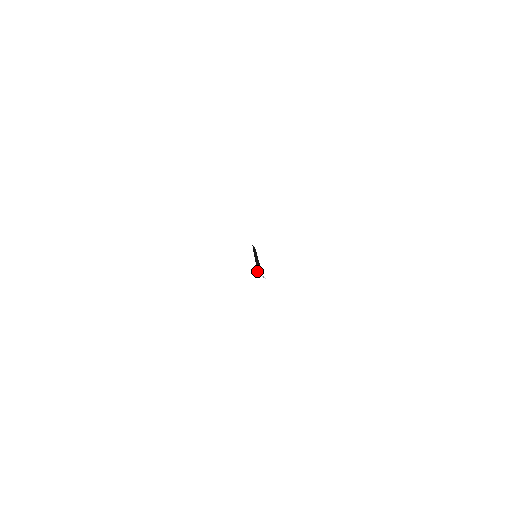
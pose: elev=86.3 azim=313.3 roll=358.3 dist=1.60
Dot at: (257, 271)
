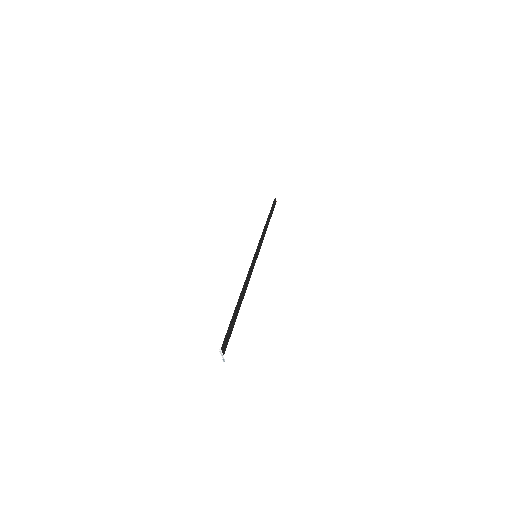
Dot at: (219, 352)
